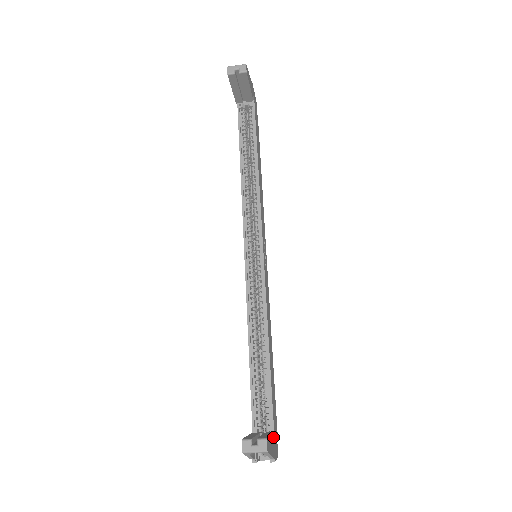
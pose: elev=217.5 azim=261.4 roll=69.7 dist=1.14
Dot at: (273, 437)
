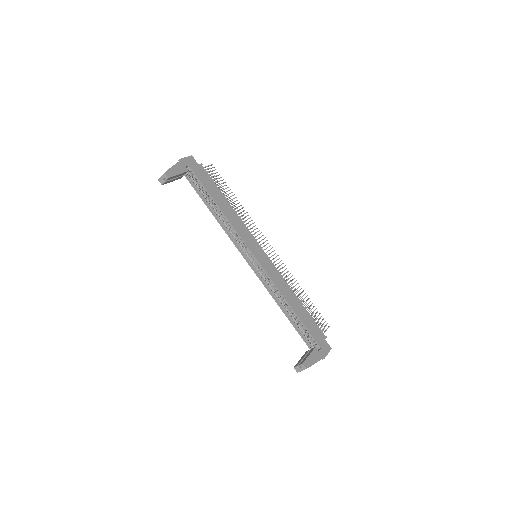
Dot at: (319, 346)
